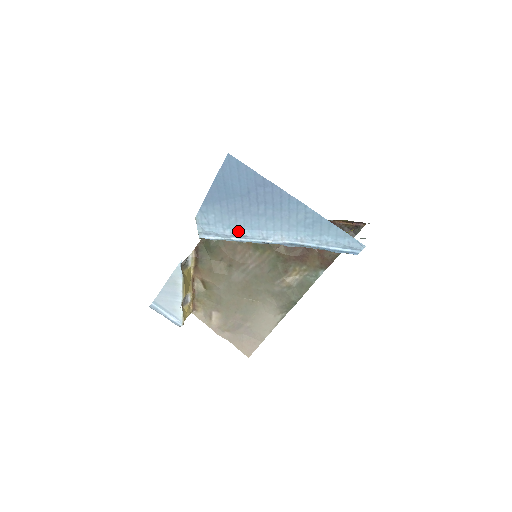
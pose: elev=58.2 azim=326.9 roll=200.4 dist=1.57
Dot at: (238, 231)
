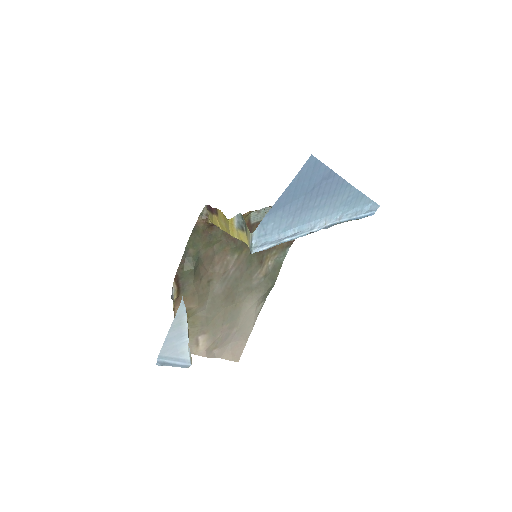
Dot at: (291, 231)
